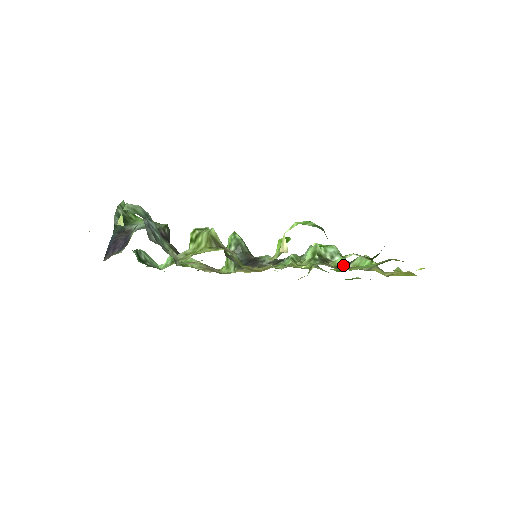
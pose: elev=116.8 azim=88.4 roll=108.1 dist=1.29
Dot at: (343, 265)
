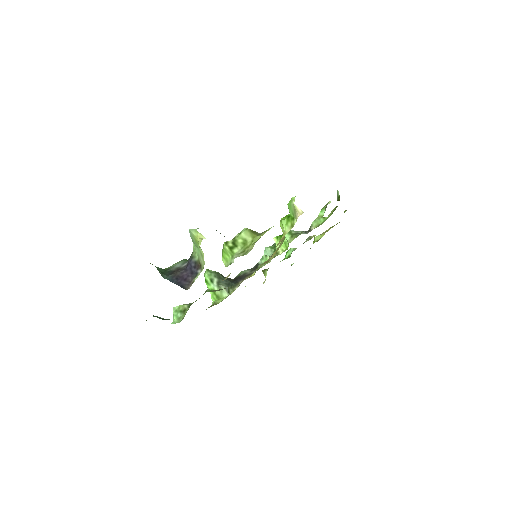
Dot at: (307, 233)
